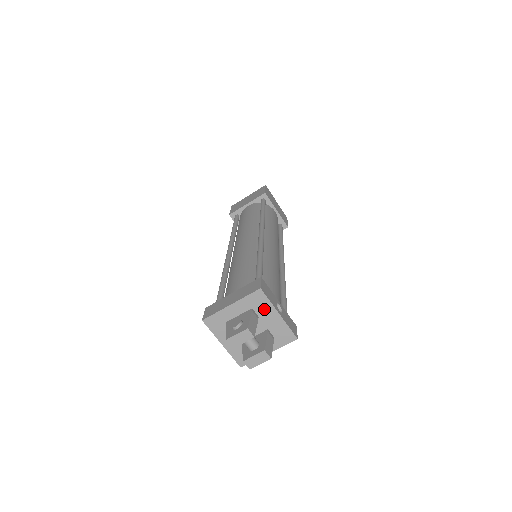
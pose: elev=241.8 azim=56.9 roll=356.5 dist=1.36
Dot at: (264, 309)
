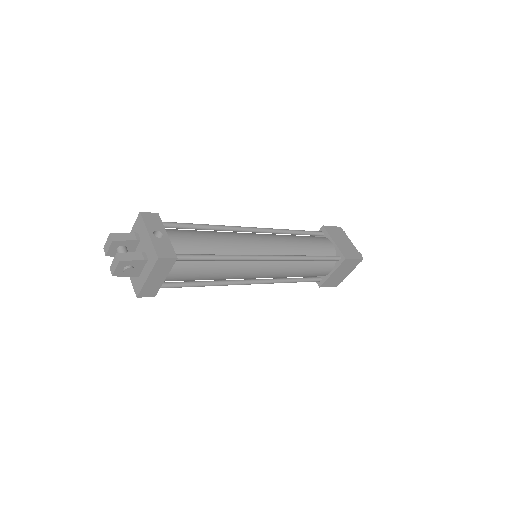
Dot at: (142, 231)
